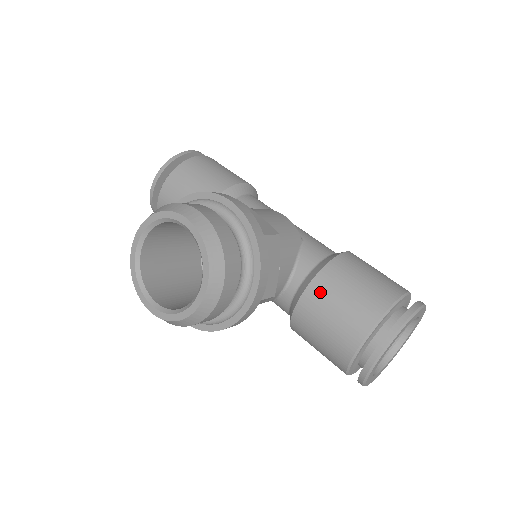
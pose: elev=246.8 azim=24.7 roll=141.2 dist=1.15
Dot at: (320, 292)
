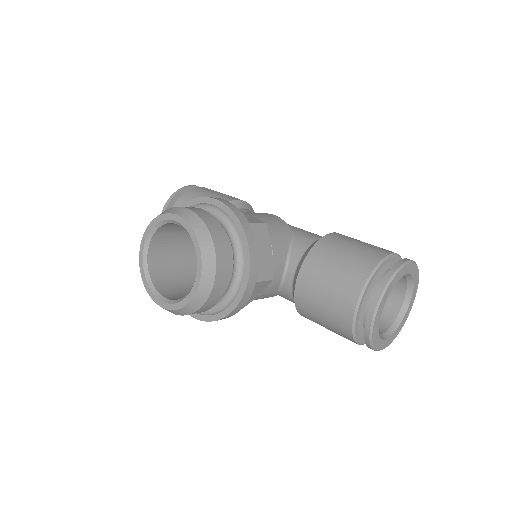
Dot at: (313, 268)
